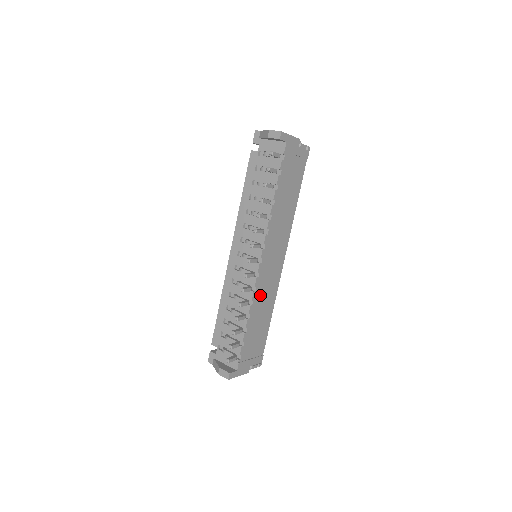
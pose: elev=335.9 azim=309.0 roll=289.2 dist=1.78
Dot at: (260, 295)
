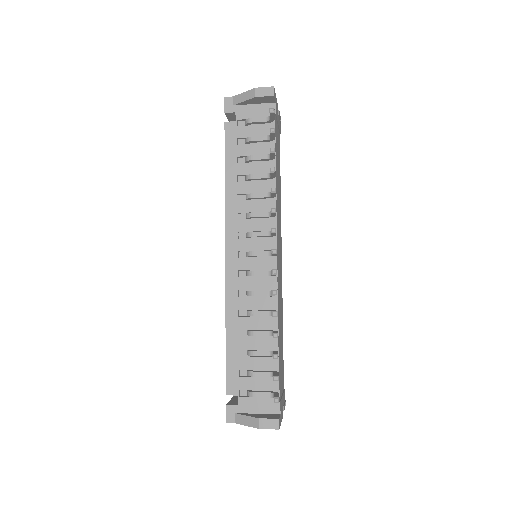
Dot at: (279, 303)
